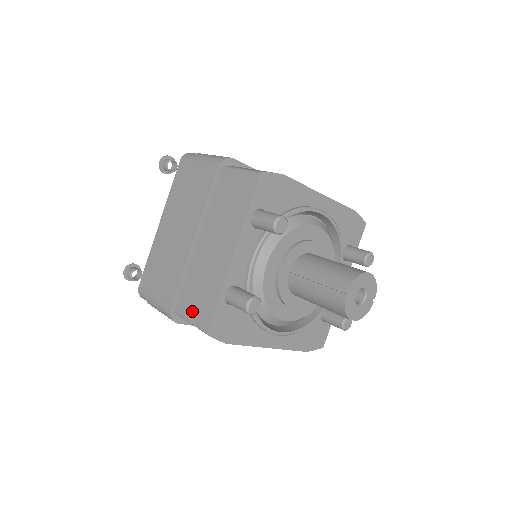
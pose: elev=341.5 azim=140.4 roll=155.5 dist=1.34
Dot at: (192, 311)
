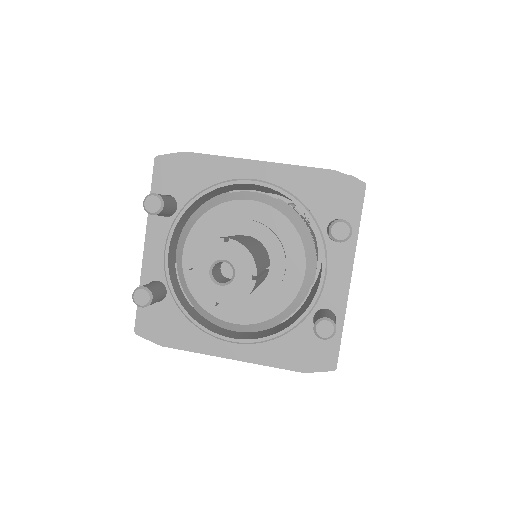
Dot at: occluded
